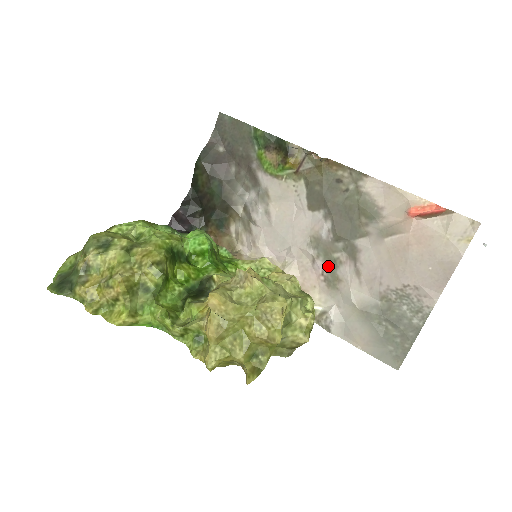
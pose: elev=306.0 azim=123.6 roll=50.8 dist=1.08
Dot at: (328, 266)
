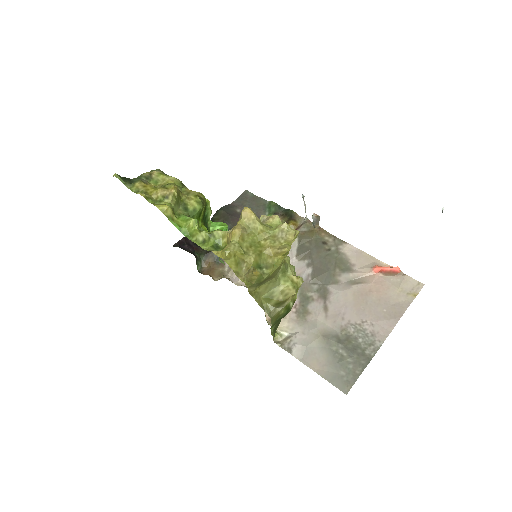
Dot at: (301, 301)
